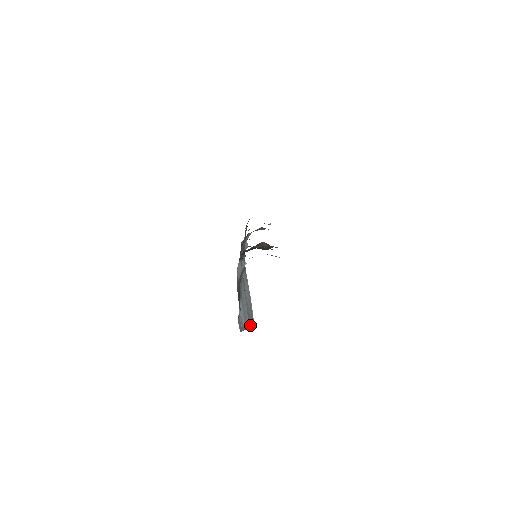
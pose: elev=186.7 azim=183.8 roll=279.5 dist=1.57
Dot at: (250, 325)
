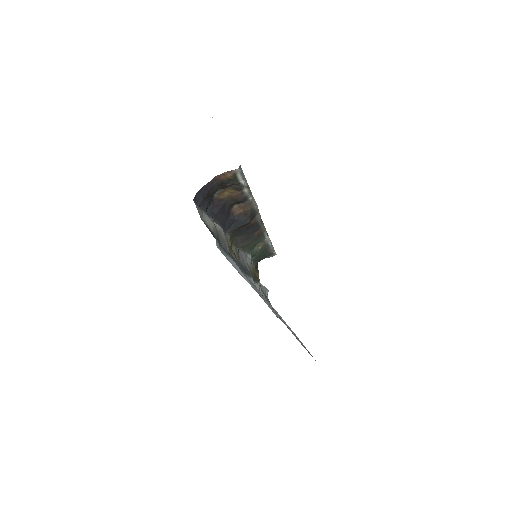
Dot at: occluded
